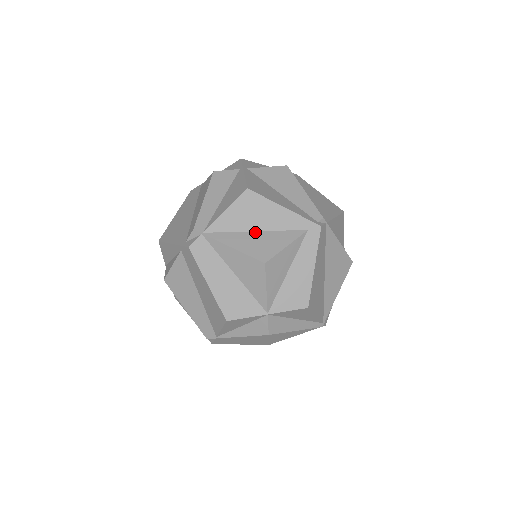
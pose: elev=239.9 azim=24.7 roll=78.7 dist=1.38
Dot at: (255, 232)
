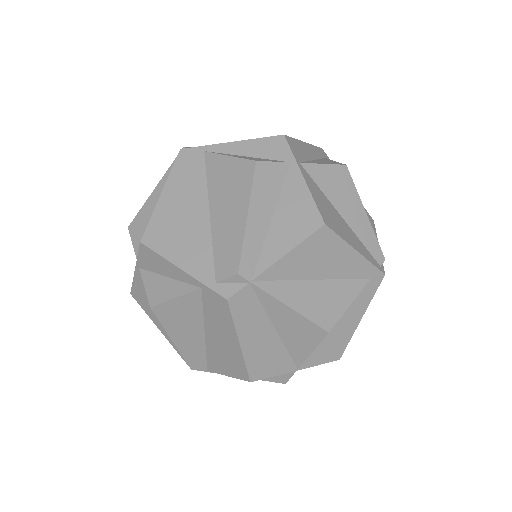
Dot at: (316, 281)
